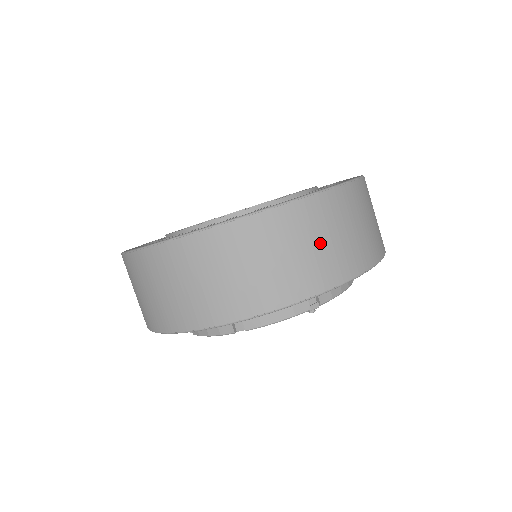
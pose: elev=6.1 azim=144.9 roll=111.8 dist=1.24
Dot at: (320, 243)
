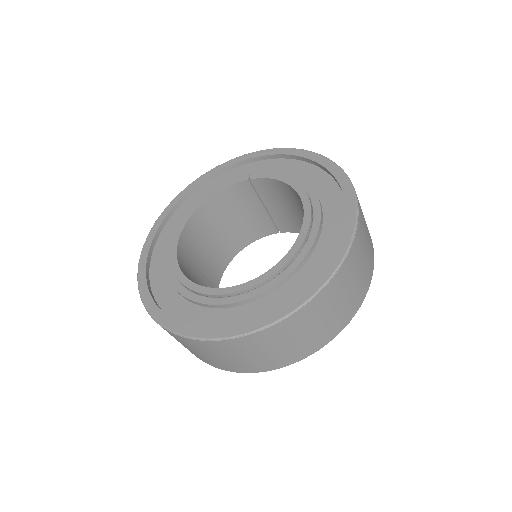
Dot at: (364, 258)
